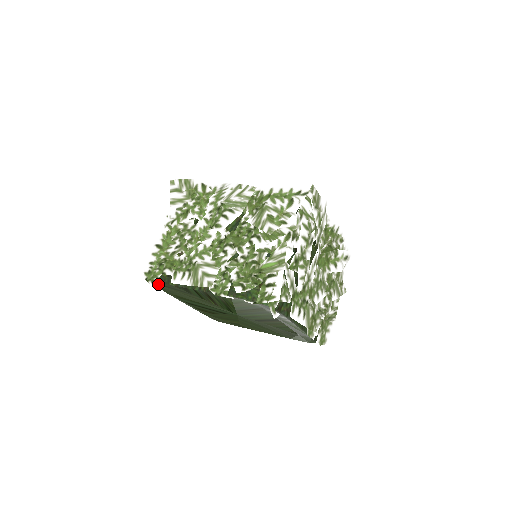
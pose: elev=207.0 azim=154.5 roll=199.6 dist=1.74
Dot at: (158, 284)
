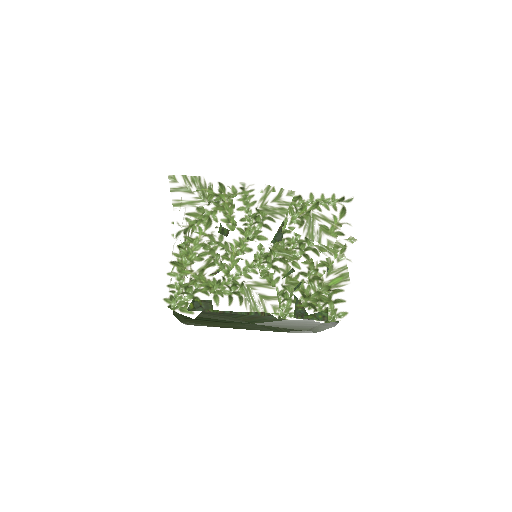
Dot at: (191, 312)
